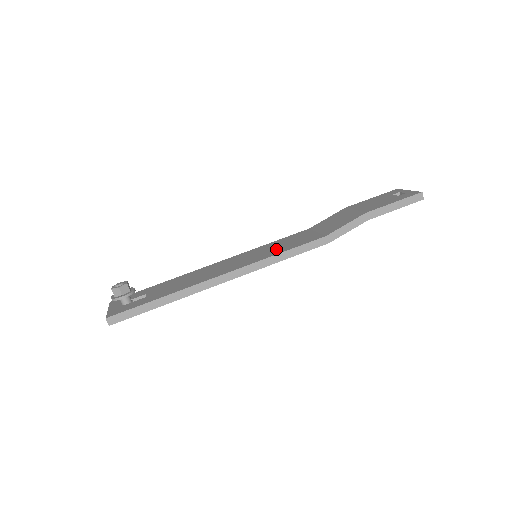
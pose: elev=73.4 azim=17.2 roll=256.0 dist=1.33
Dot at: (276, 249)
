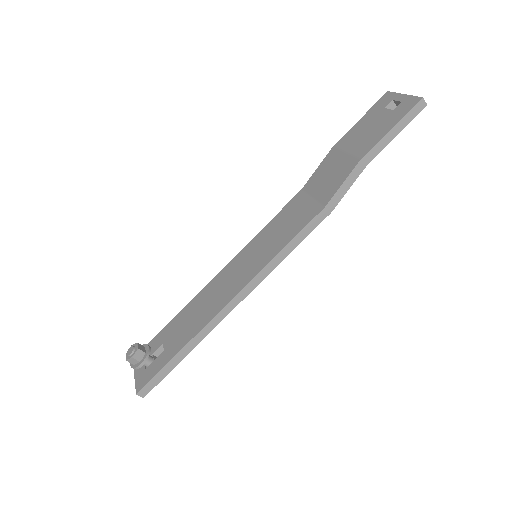
Dot at: (274, 242)
